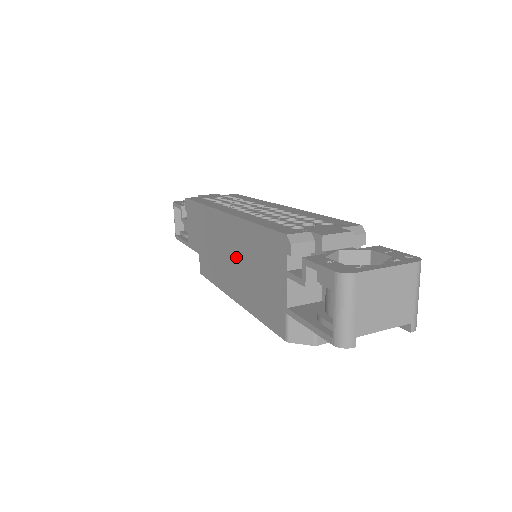
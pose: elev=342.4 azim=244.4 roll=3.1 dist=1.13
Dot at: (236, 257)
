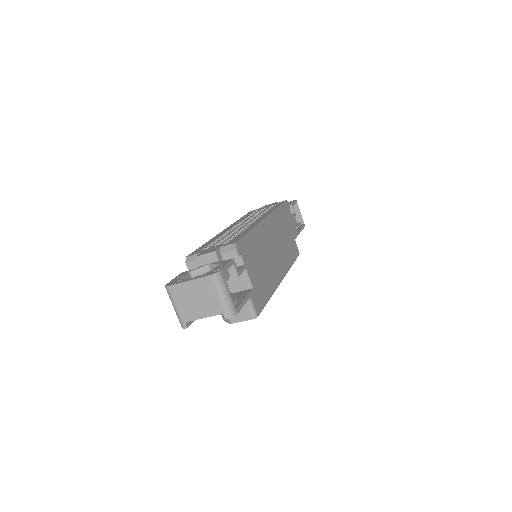
Dot at: occluded
